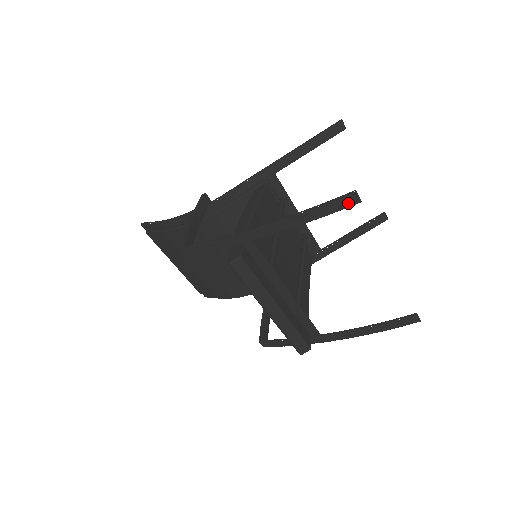
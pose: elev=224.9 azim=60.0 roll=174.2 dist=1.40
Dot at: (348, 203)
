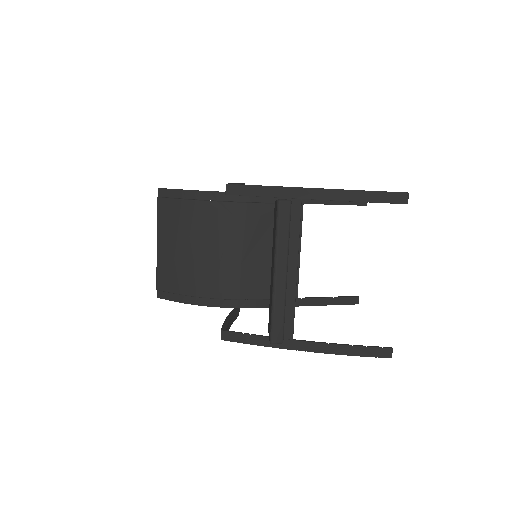
Dot at: (398, 200)
